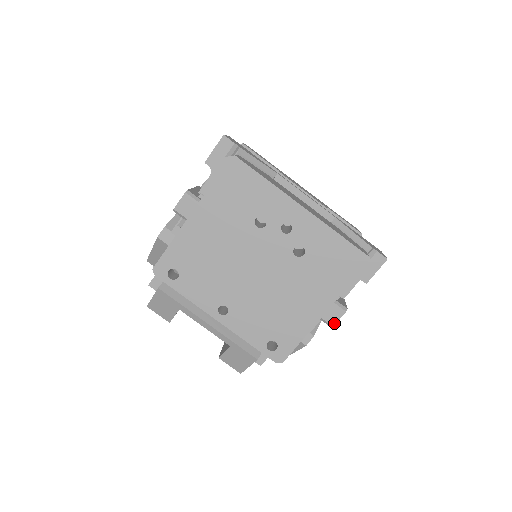
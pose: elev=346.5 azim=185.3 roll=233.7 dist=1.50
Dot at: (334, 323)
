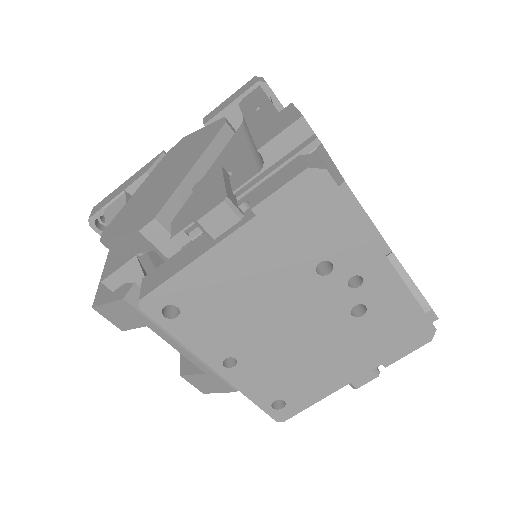
Dot at: (359, 386)
